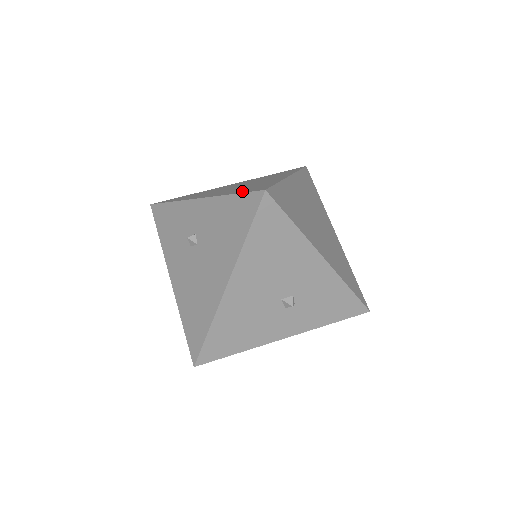
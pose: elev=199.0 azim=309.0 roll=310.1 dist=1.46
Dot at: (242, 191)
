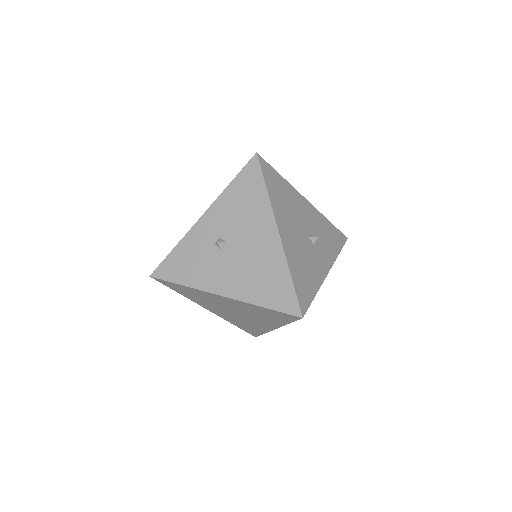
Dot at: occluded
